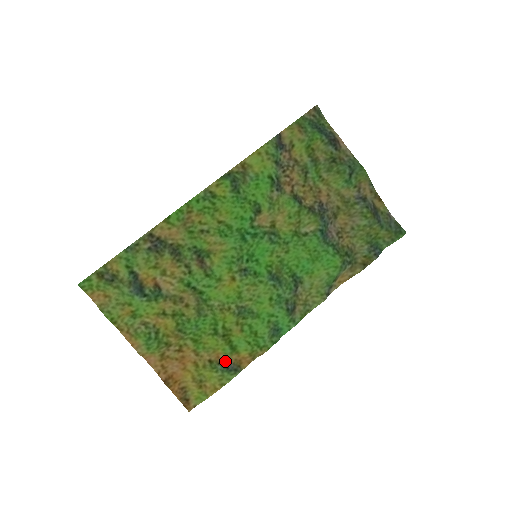
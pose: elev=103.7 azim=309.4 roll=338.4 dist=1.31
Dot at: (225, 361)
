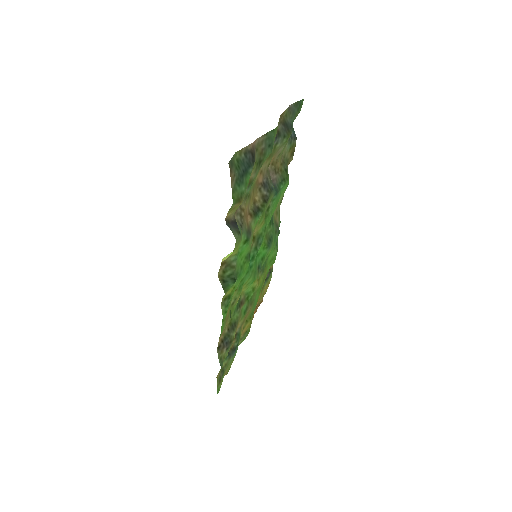
Dot at: (265, 279)
